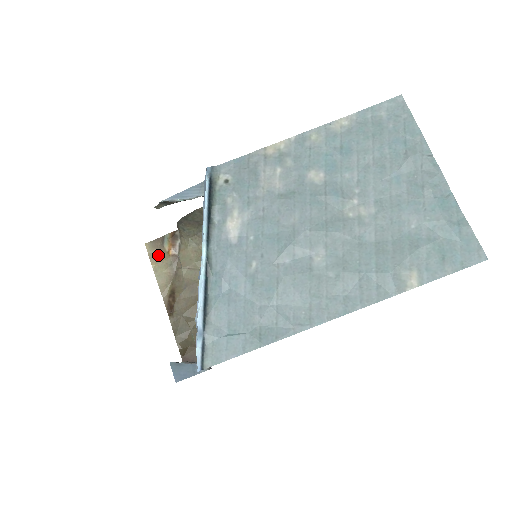
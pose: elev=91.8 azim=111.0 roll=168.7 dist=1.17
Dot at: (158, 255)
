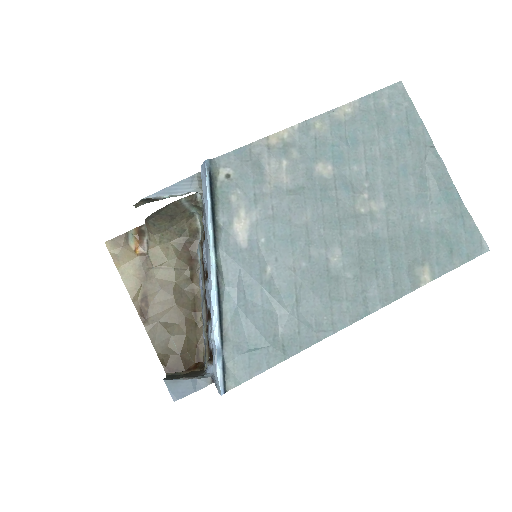
Dot at: (123, 255)
